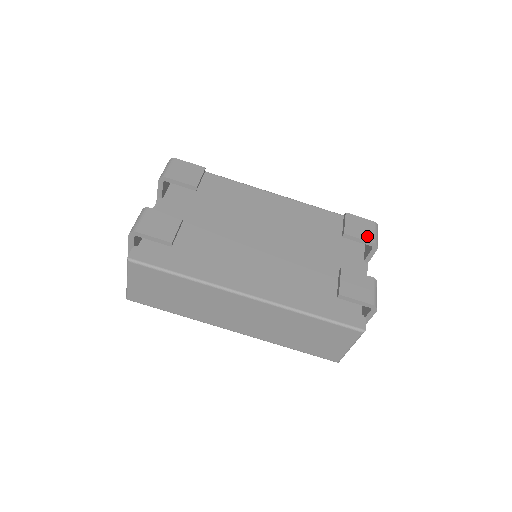
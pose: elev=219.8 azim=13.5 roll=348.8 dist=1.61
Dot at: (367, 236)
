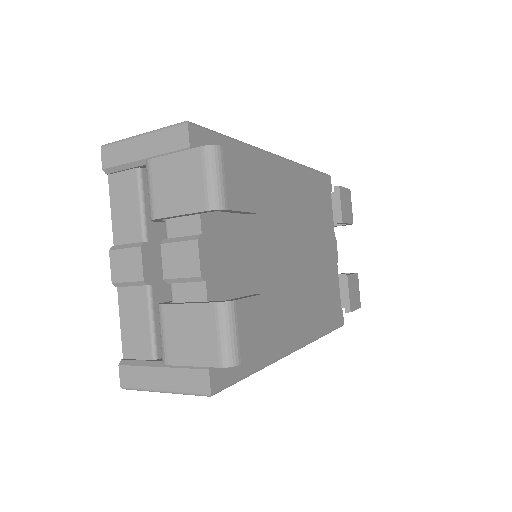
Dot at: (350, 216)
